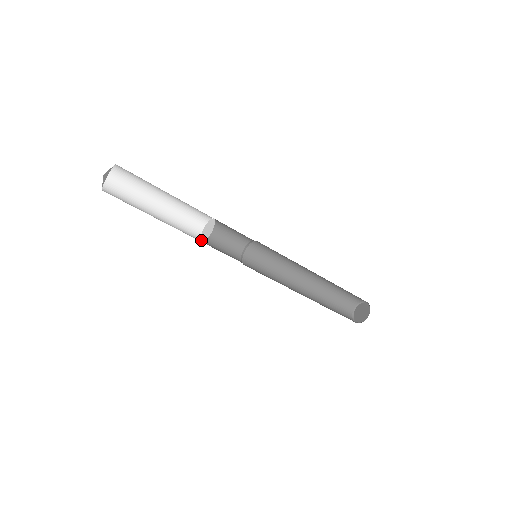
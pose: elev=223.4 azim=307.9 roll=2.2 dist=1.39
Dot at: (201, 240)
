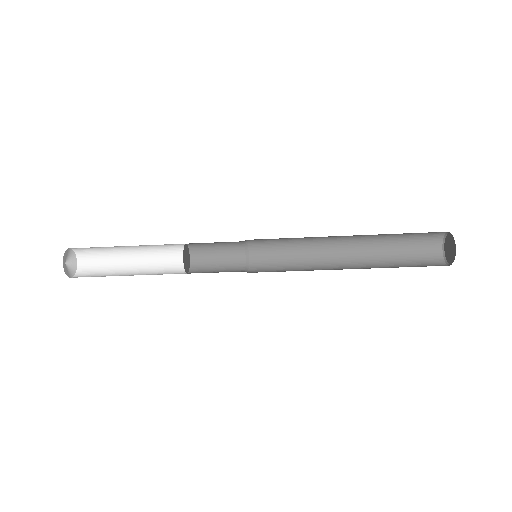
Dot at: (188, 271)
